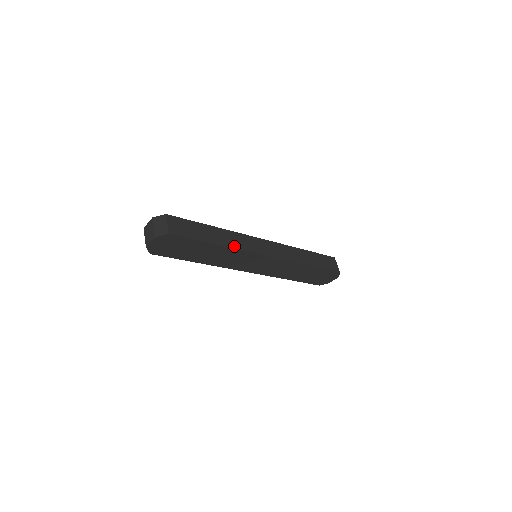
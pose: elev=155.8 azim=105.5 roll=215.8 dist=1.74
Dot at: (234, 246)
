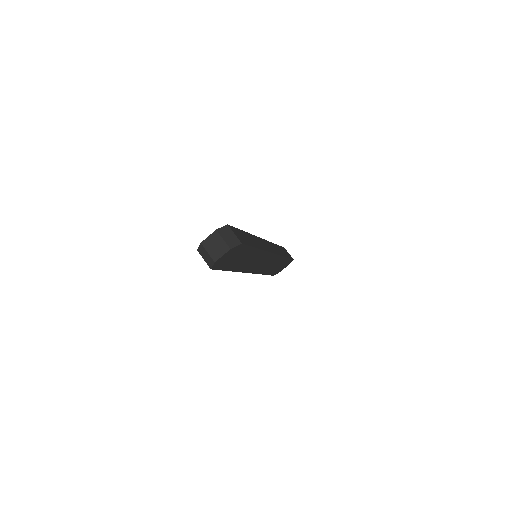
Dot at: (262, 248)
